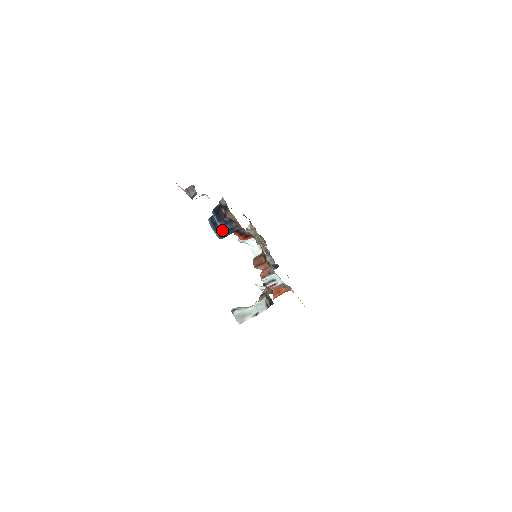
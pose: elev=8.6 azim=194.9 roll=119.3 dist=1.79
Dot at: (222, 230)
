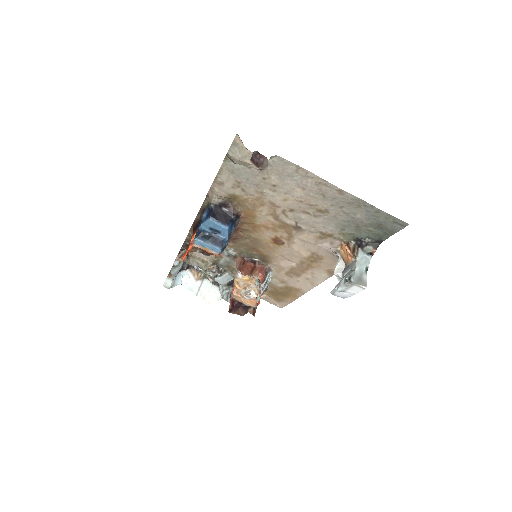
Dot at: (226, 237)
